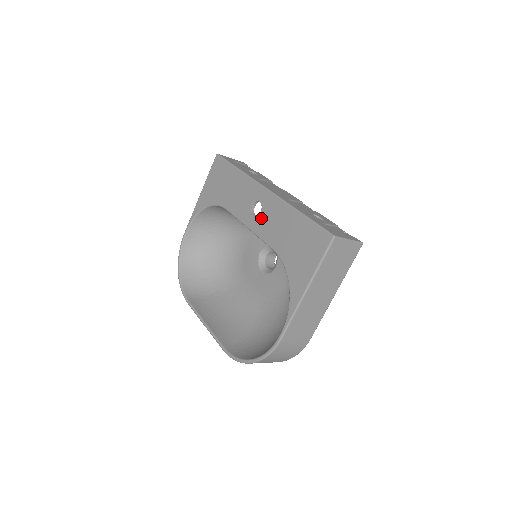
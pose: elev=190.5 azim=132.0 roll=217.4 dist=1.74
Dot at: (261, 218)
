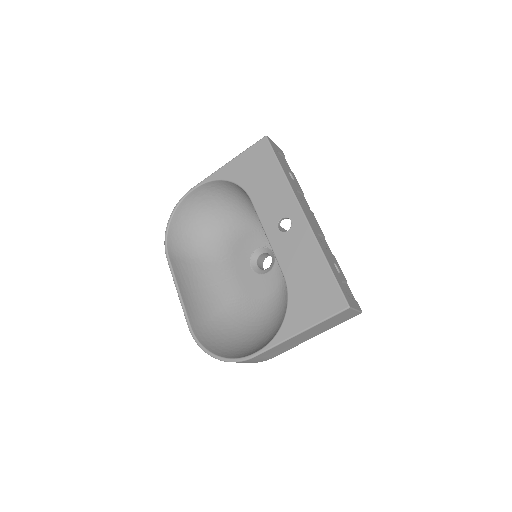
Dot at: (285, 237)
